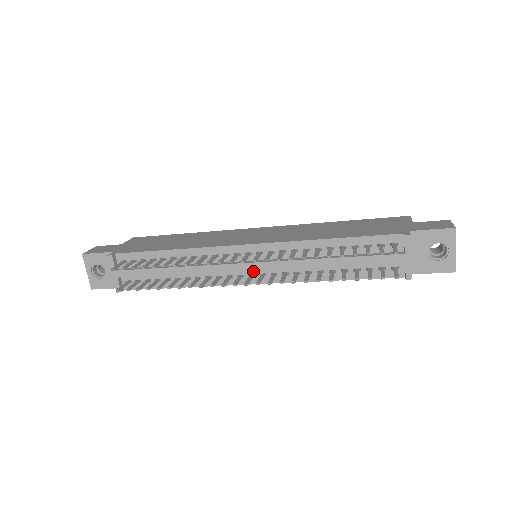
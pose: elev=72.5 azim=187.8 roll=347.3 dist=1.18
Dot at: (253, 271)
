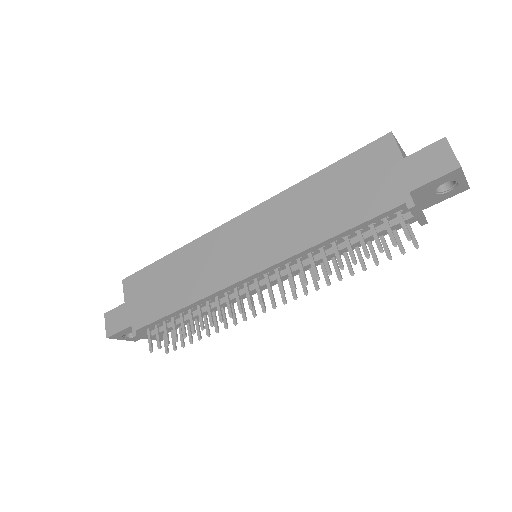
Dot at: occluded
